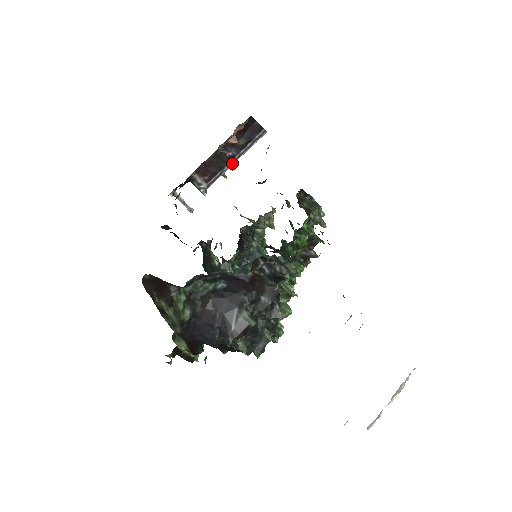
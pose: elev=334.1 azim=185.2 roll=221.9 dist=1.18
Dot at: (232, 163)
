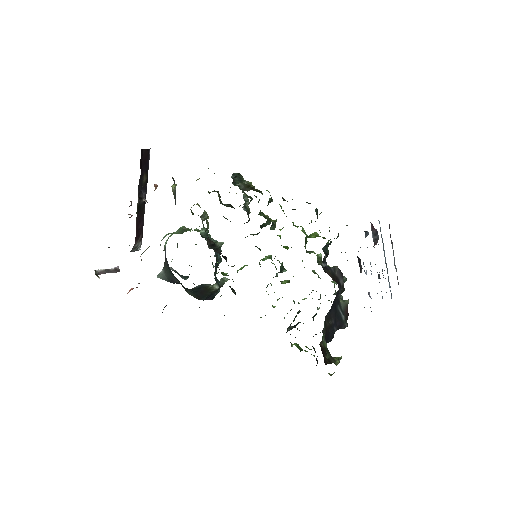
Dot at: occluded
